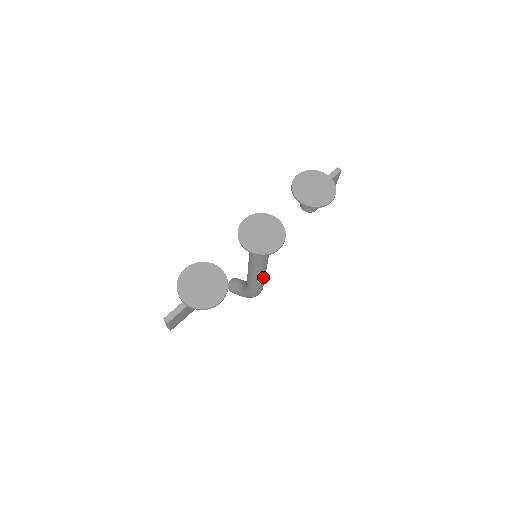
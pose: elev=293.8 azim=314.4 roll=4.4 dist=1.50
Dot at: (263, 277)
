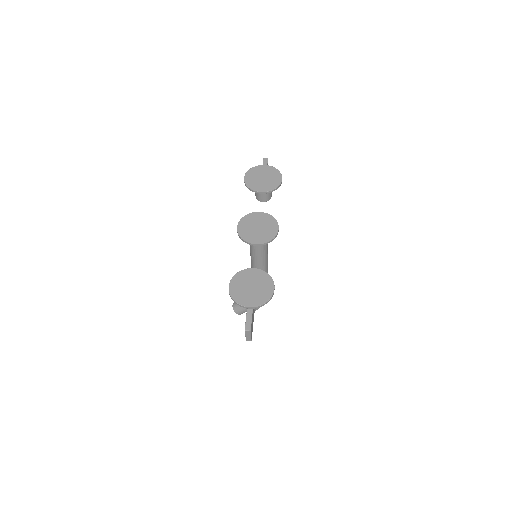
Dot at: occluded
